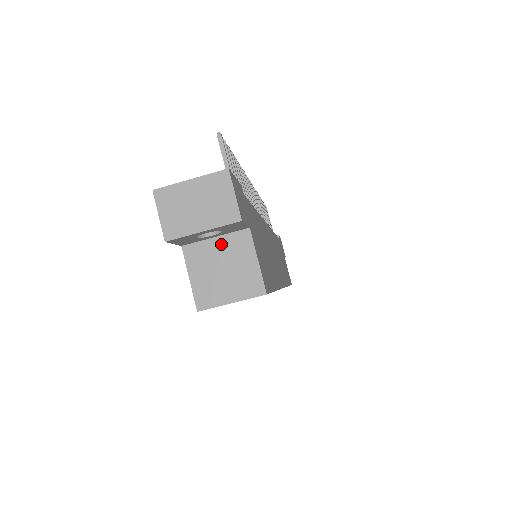
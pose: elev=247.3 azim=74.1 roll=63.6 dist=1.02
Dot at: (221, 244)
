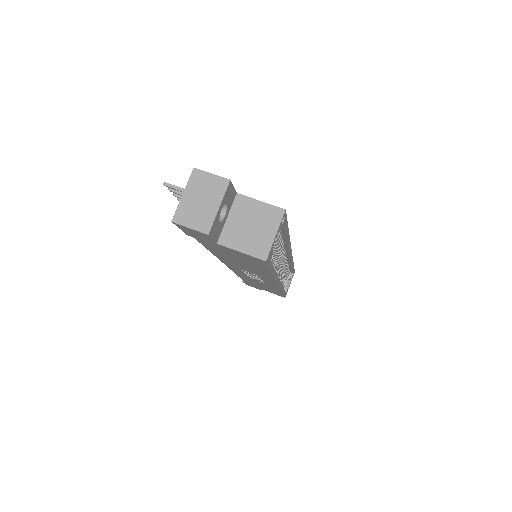
Dot at: (234, 217)
